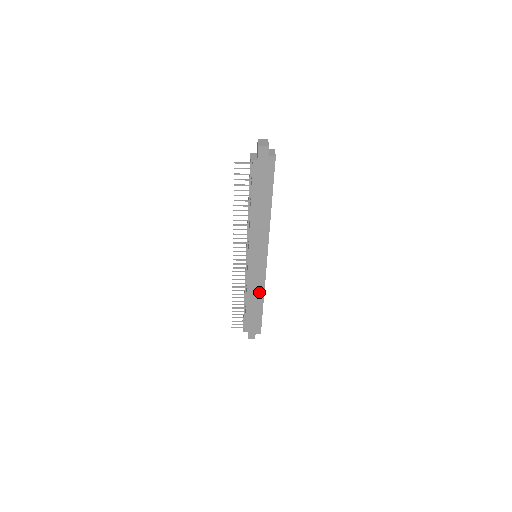
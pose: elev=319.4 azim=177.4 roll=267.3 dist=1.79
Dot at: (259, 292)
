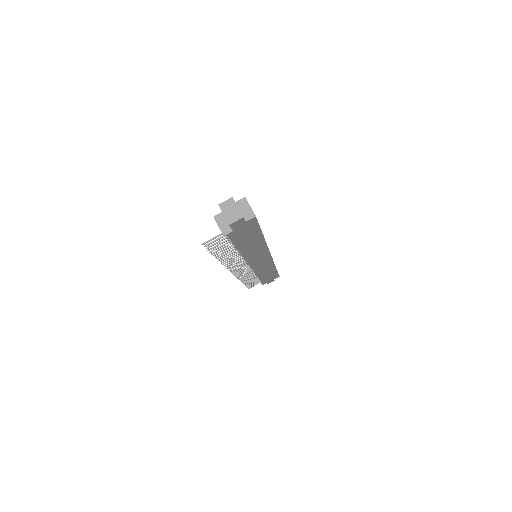
Dot at: (269, 268)
